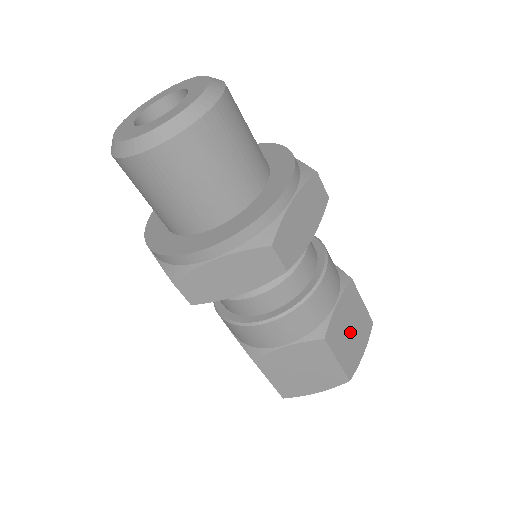
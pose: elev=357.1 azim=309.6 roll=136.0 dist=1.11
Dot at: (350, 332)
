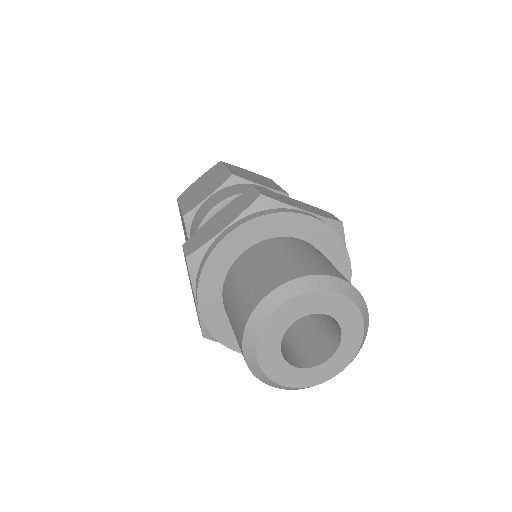
Dot at: occluded
